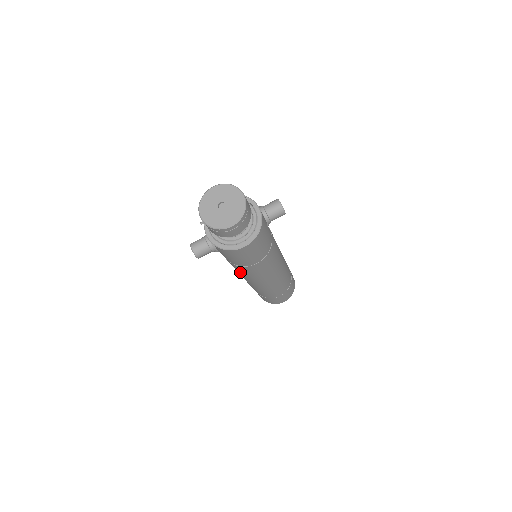
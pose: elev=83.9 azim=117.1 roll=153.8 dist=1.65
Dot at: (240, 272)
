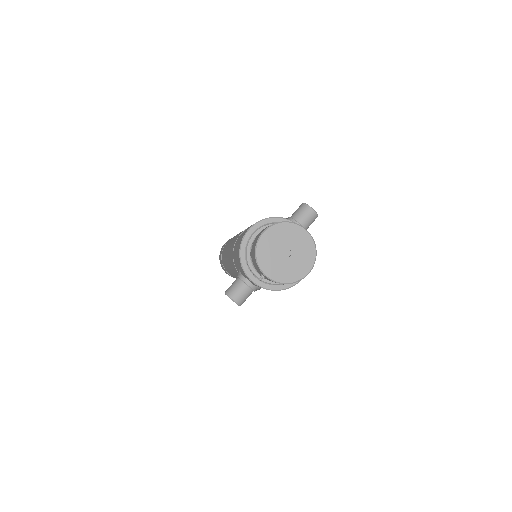
Dot at: occluded
